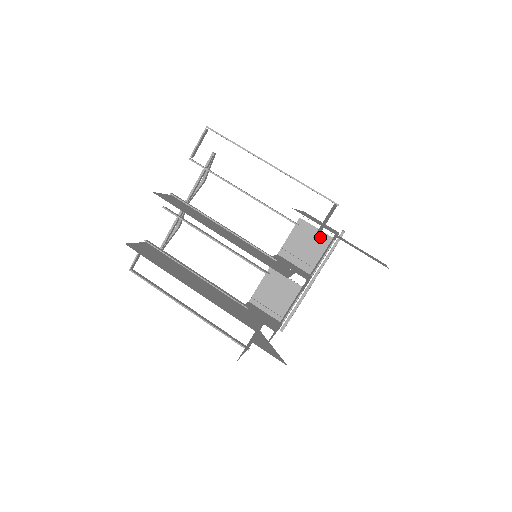
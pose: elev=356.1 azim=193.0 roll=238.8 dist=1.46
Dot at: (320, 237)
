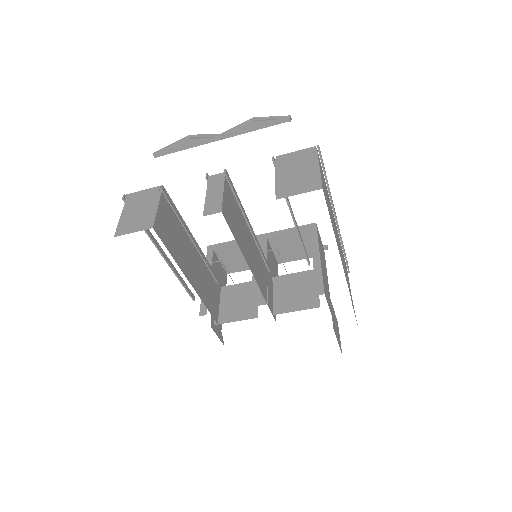
Dot at: (310, 249)
